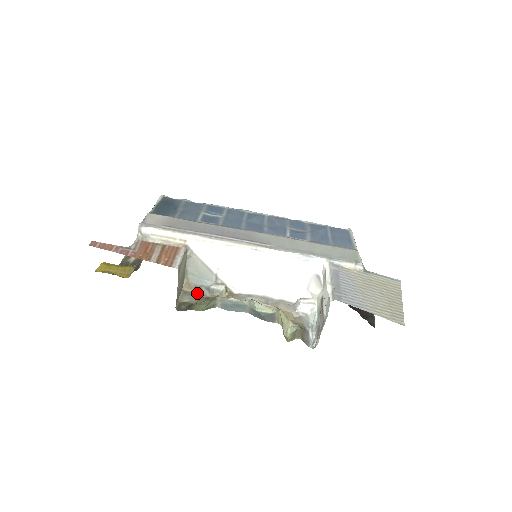
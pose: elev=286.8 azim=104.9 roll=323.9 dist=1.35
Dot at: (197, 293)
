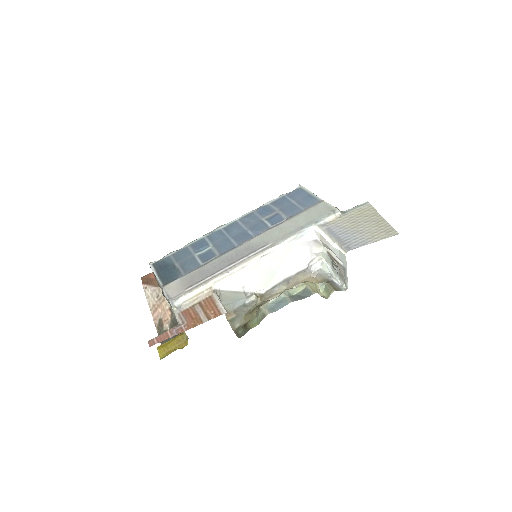
Dot at: (239, 314)
